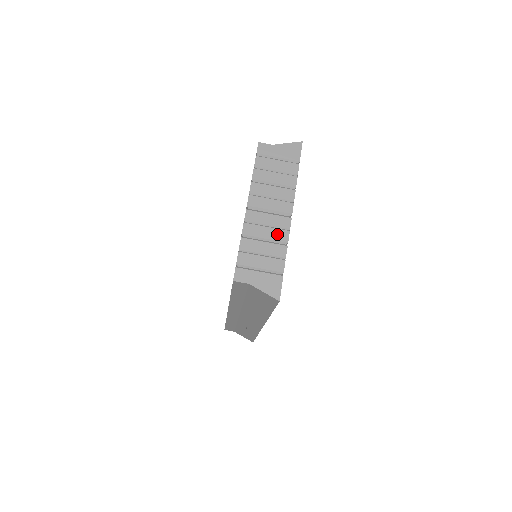
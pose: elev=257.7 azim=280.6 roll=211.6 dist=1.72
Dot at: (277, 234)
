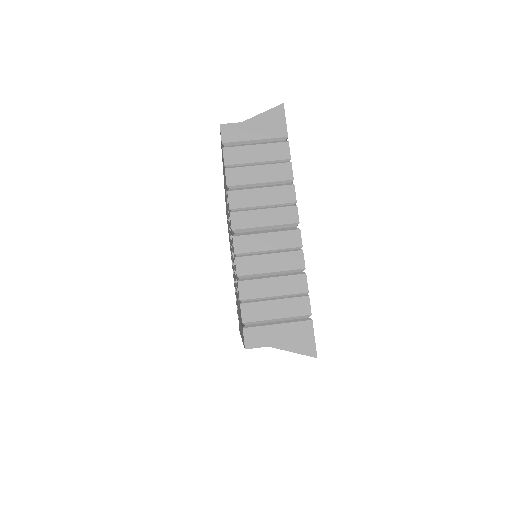
Dot at: (286, 260)
